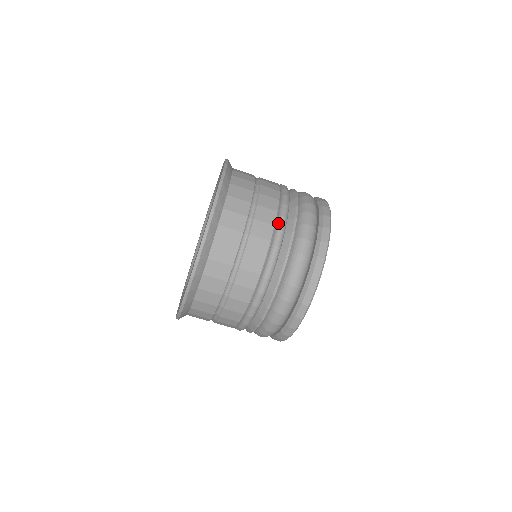
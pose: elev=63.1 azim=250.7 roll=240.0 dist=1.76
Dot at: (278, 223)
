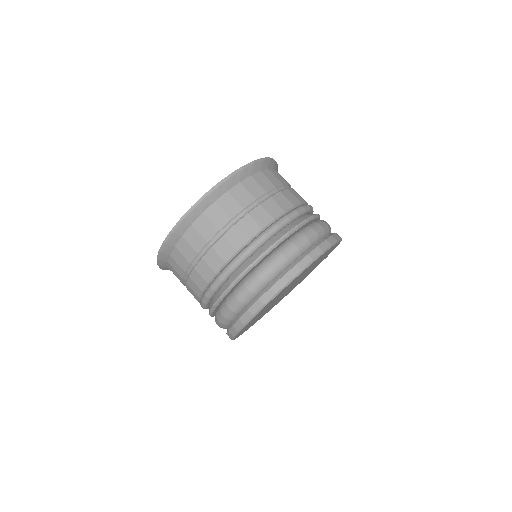
Dot at: (289, 212)
